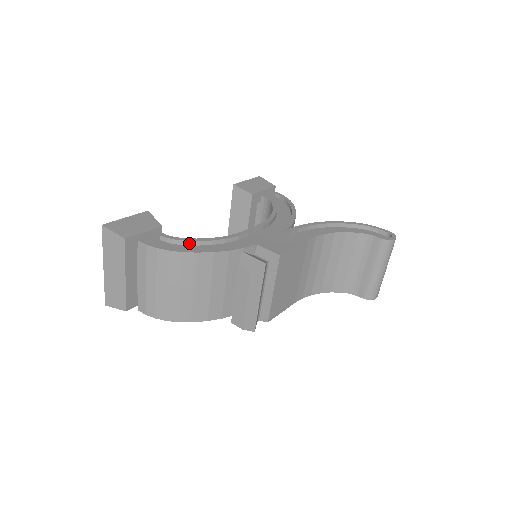
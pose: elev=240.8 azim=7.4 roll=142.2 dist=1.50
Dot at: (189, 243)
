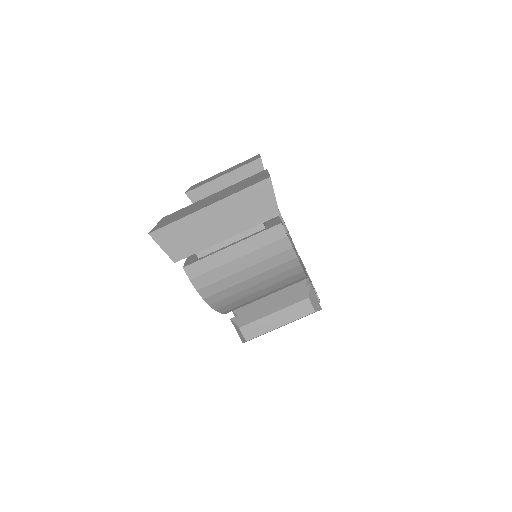
Dot at: occluded
